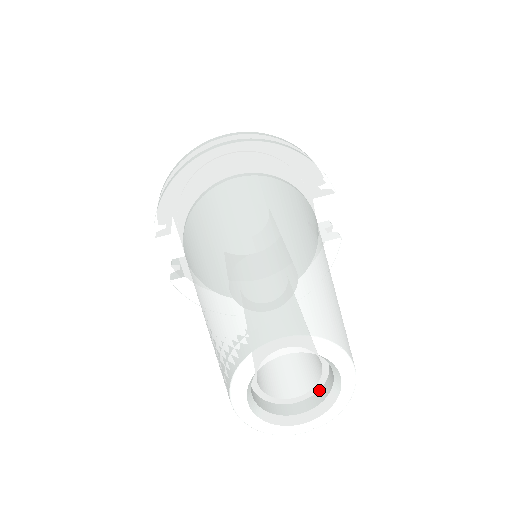
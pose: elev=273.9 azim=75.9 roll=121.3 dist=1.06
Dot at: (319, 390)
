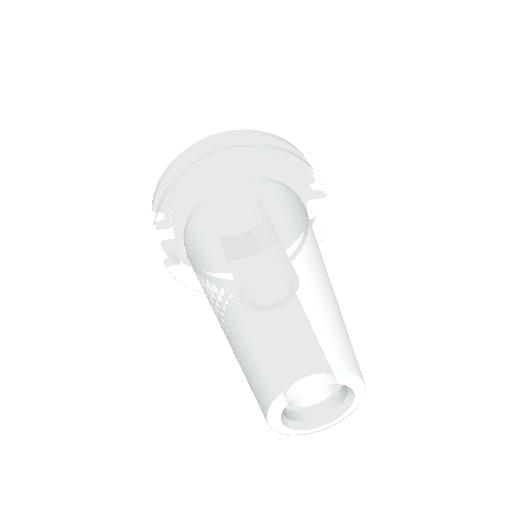
Dot at: (330, 400)
